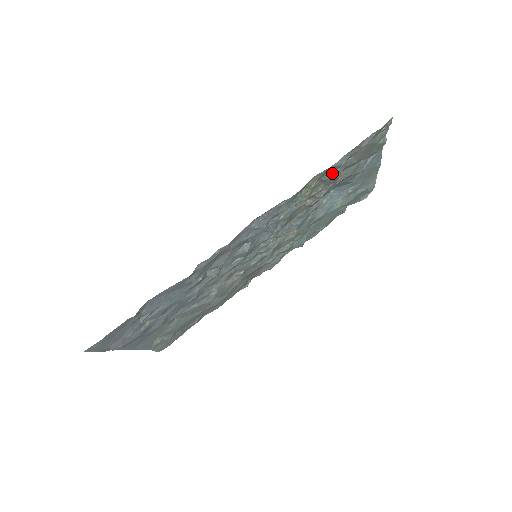
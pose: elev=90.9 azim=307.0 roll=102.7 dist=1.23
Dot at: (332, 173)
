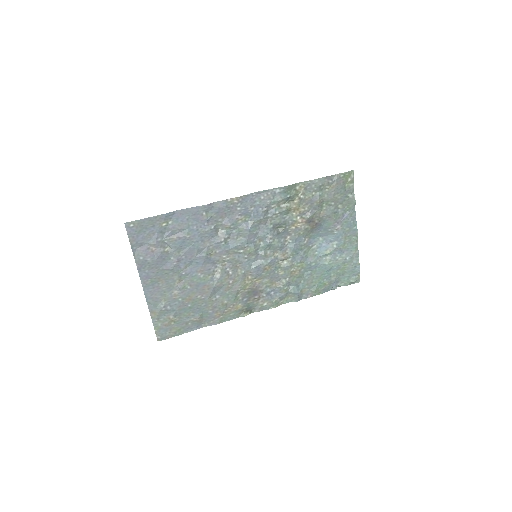
Dot at: (314, 195)
